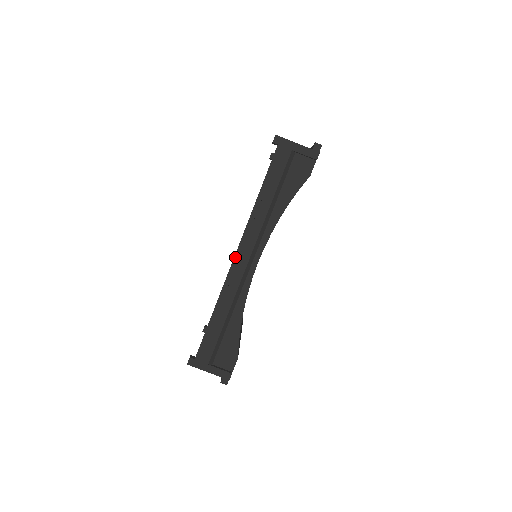
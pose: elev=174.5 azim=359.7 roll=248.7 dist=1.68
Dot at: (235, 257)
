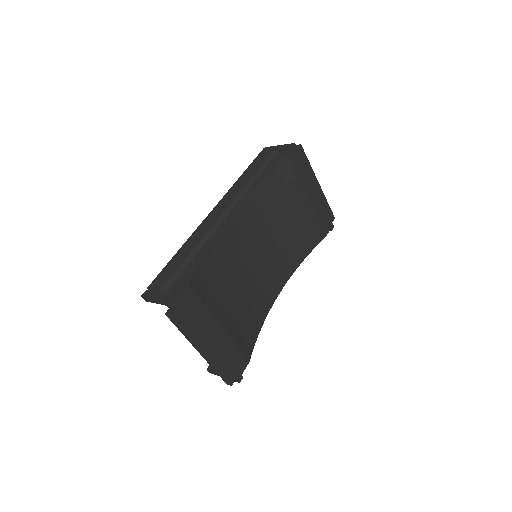
Dot at: (212, 211)
